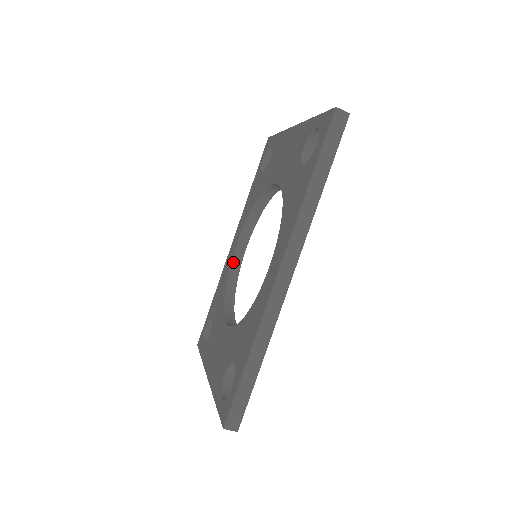
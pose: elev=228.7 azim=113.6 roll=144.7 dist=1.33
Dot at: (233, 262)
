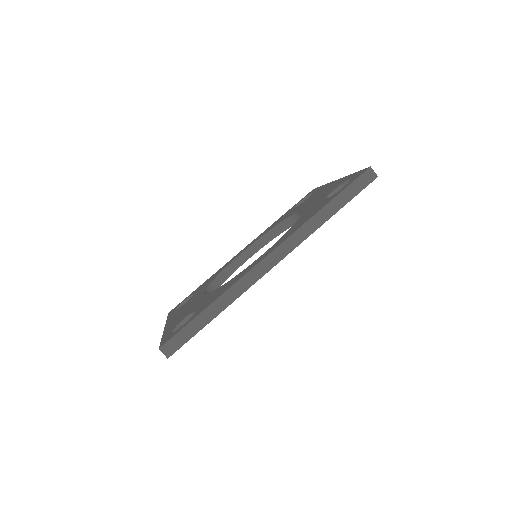
Dot at: (235, 261)
